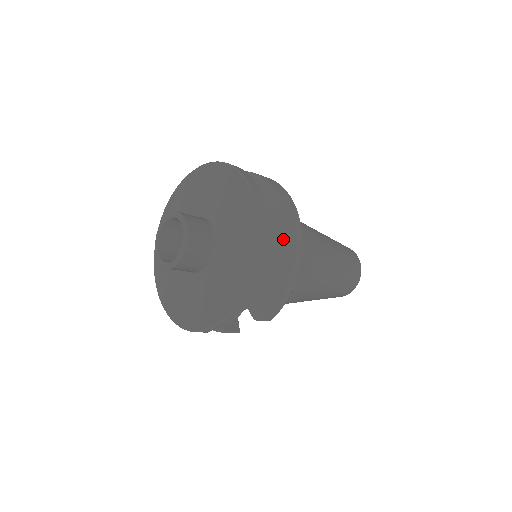
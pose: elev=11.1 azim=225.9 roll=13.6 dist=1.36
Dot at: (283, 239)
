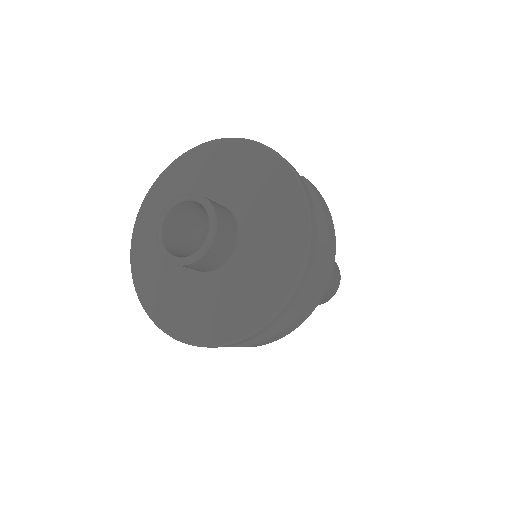
Dot at: (289, 317)
